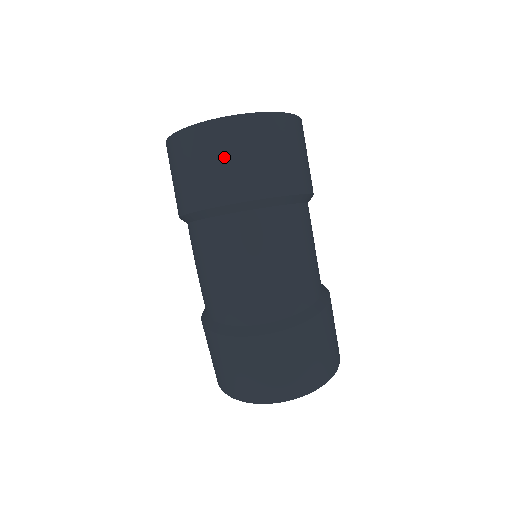
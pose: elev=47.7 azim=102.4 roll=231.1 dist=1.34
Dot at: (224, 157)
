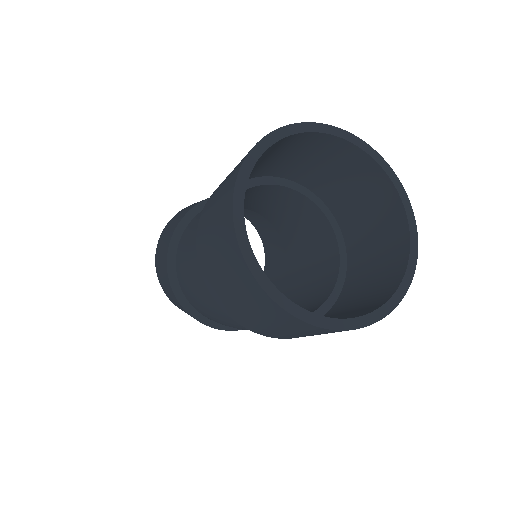
Dot at: (298, 333)
